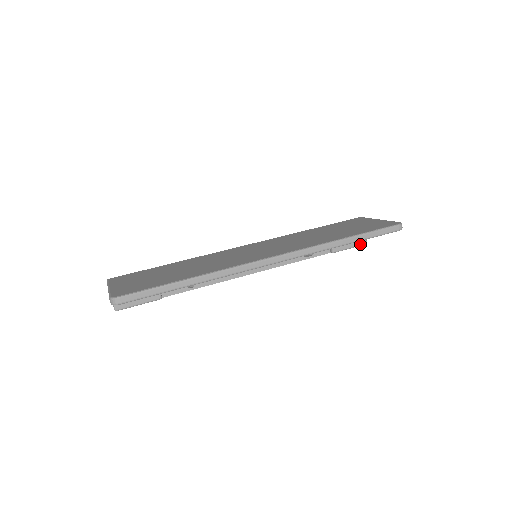
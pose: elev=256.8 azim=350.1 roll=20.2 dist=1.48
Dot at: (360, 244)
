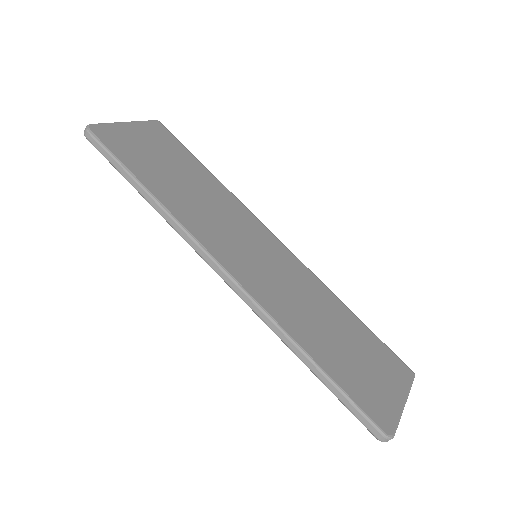
Dot at: occluded
